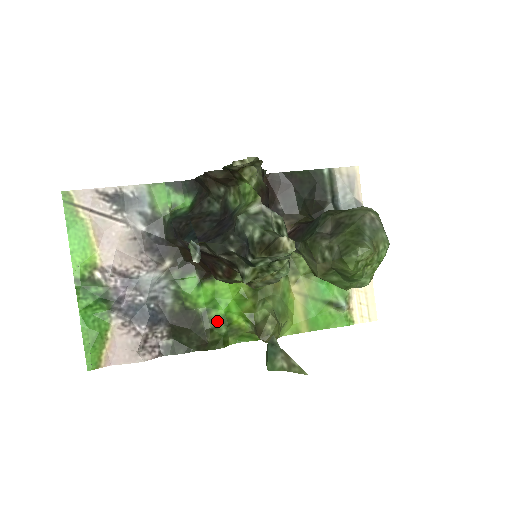
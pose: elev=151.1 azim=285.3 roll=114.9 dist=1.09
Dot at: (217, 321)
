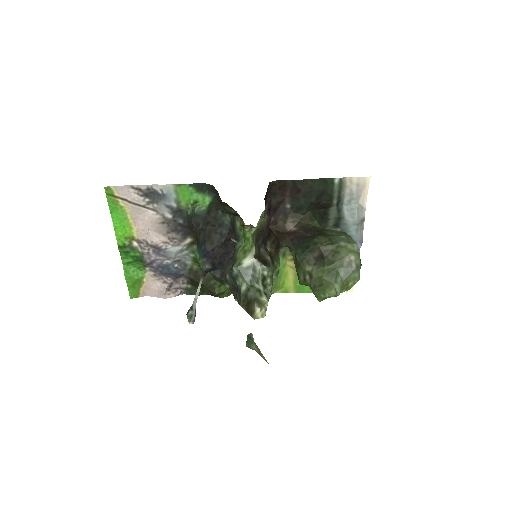
Dot at: occluded
